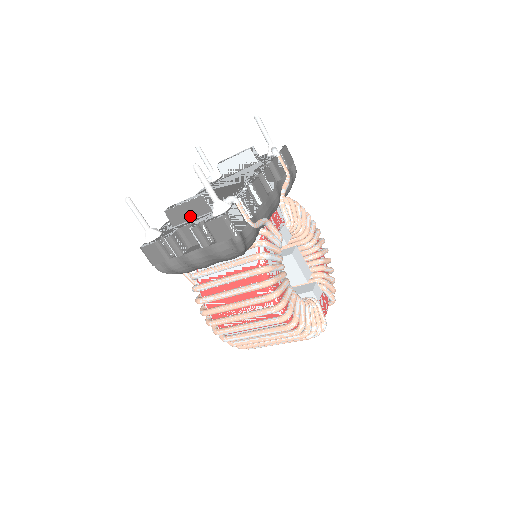
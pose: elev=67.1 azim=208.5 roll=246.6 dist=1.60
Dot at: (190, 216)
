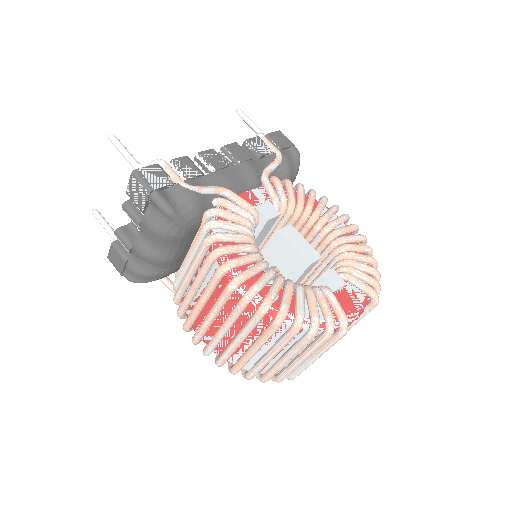
Dot at: occluded
